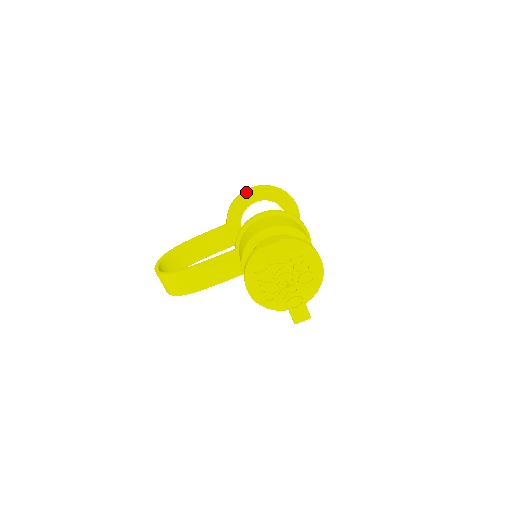
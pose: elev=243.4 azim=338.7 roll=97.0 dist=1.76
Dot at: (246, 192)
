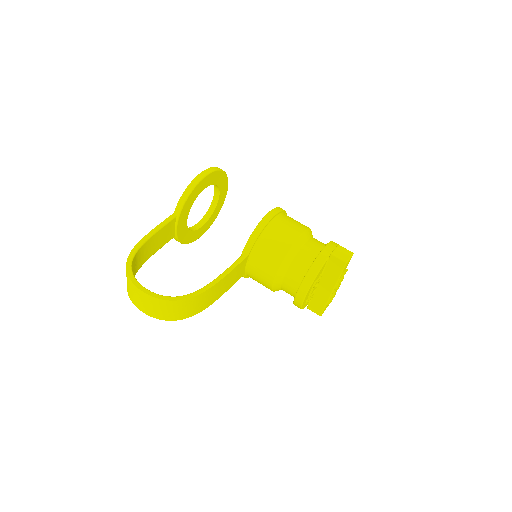
Dot at: (204, 177)
